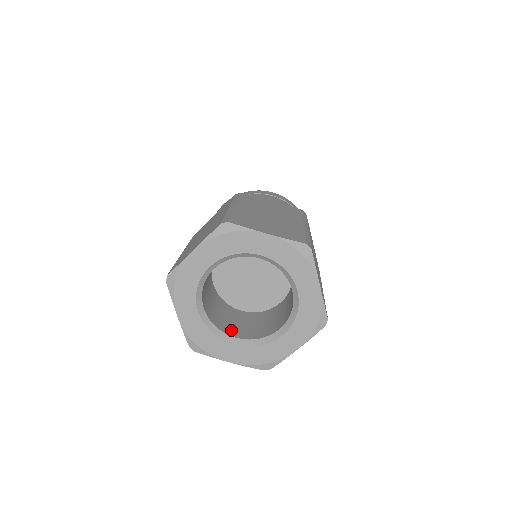
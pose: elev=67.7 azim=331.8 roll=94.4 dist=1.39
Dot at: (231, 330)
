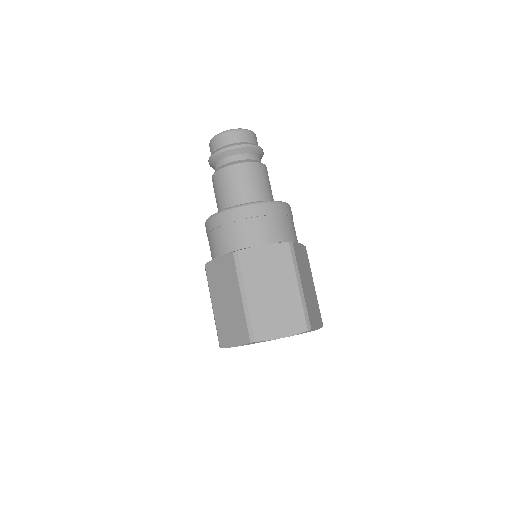
Dot at: occluded
